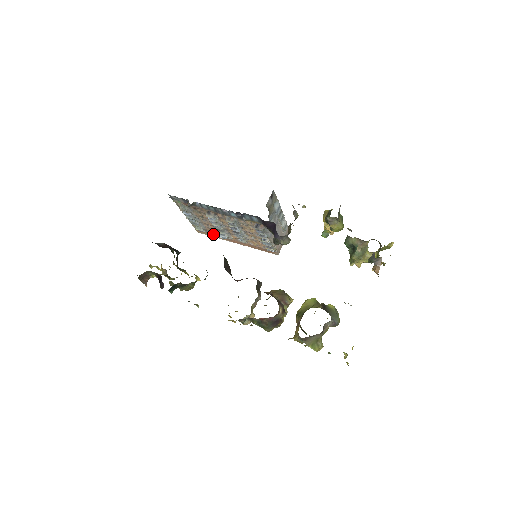
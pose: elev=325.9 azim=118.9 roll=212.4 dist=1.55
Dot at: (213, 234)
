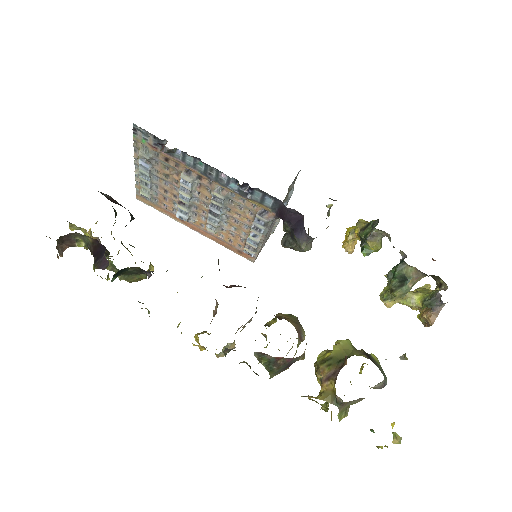
Dot at: (164, 208)
